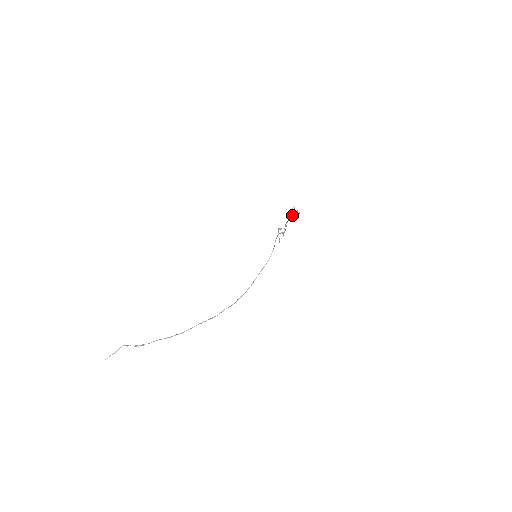
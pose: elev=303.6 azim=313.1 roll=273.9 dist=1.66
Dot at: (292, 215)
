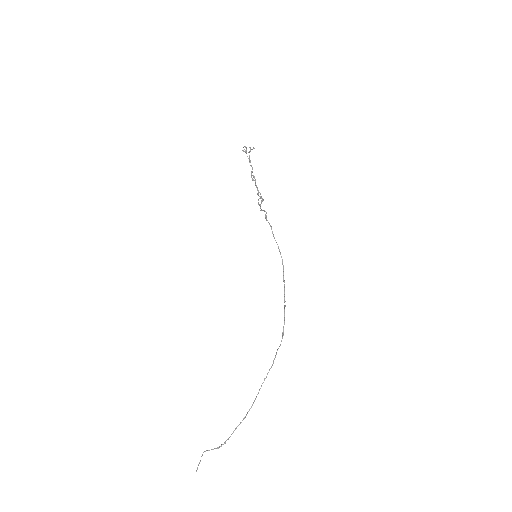
Dot at: (250, 161)
